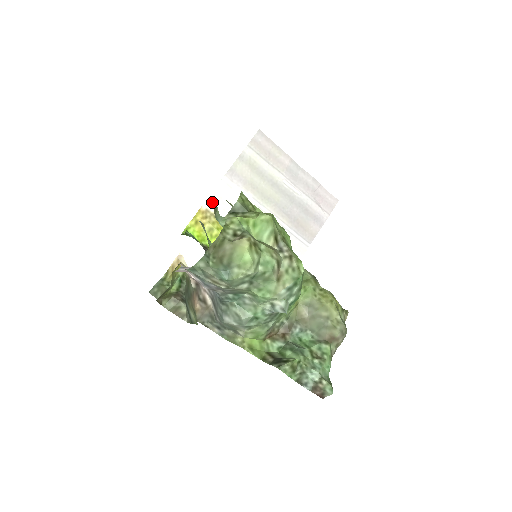
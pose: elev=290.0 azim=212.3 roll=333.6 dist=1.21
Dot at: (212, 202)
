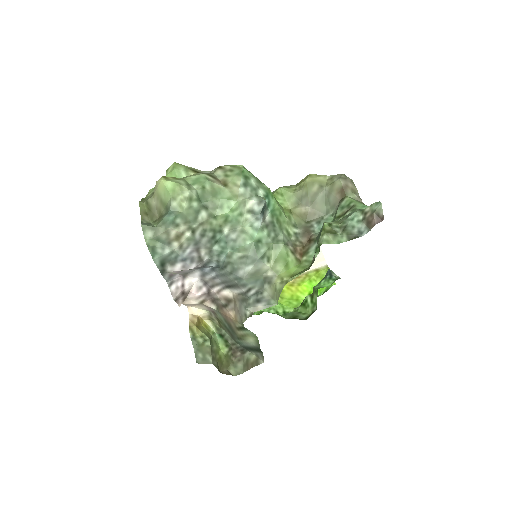
Dot at: occluded
